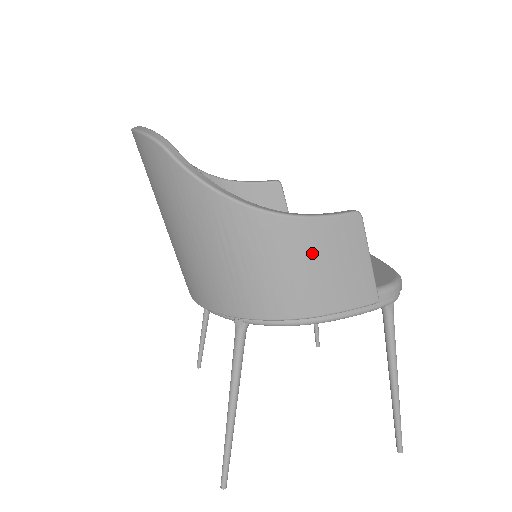
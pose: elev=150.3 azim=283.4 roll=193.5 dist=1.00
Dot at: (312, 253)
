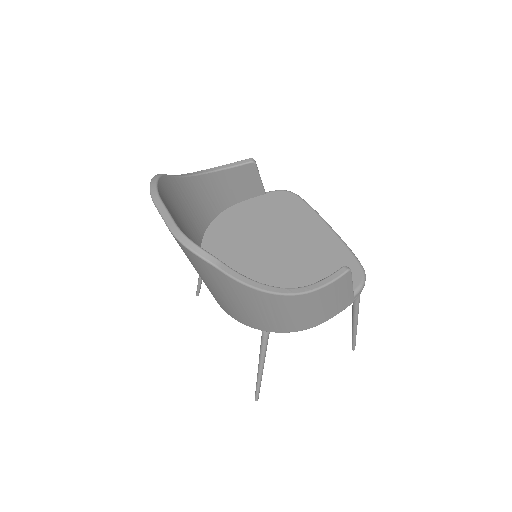
Dot at: (320, 302)
